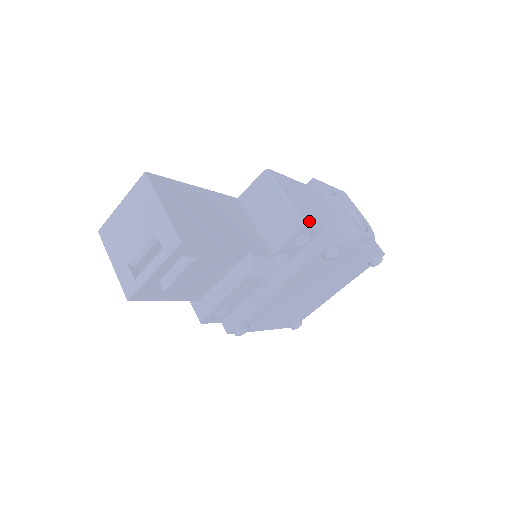
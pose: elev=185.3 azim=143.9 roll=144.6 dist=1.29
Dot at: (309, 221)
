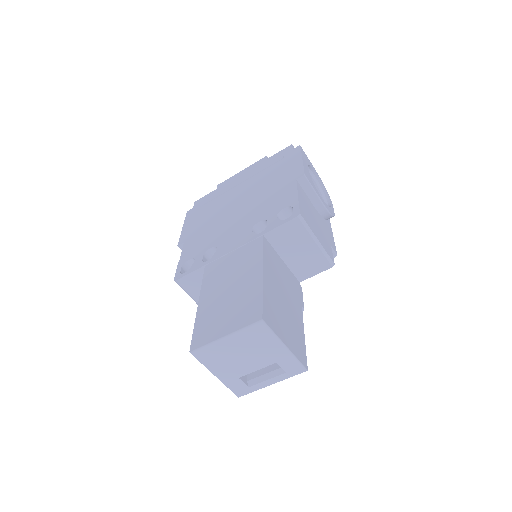
Dot at: (330, 253)
